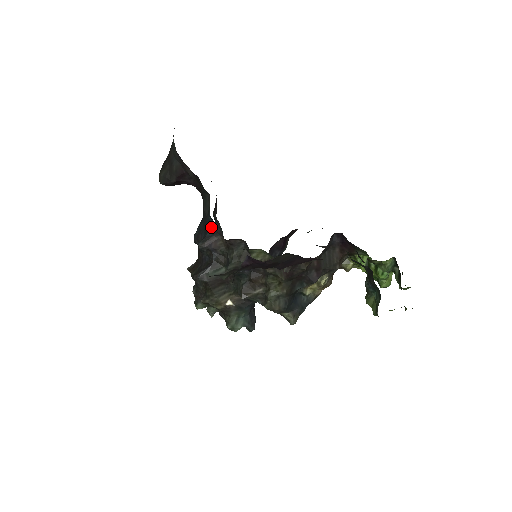
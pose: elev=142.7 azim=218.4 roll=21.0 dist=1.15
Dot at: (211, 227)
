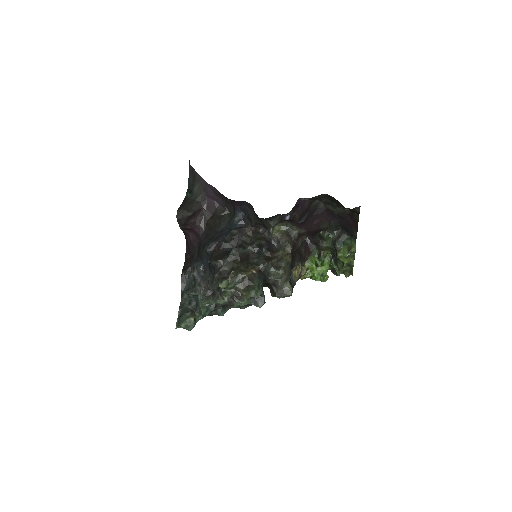
Dot at: (236, 225)
